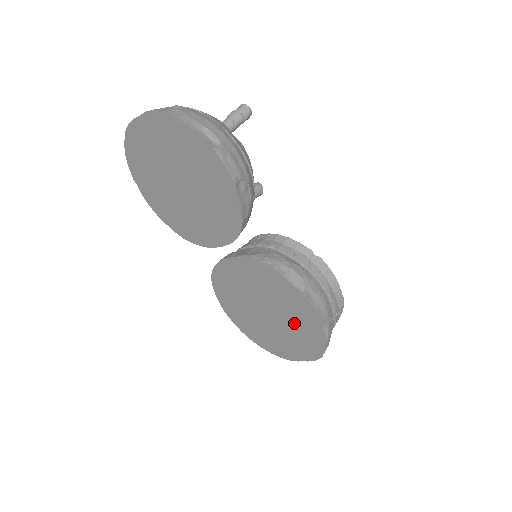
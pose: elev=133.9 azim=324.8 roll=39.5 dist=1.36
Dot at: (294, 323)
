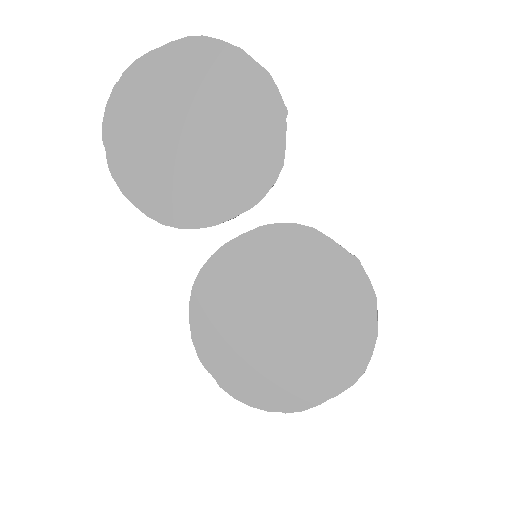
Dot at: (329, 320)
